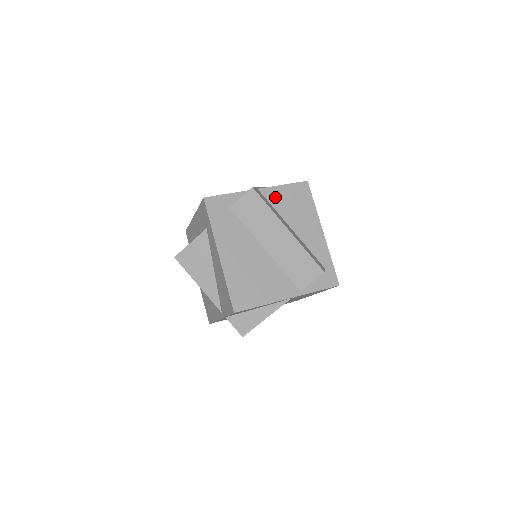
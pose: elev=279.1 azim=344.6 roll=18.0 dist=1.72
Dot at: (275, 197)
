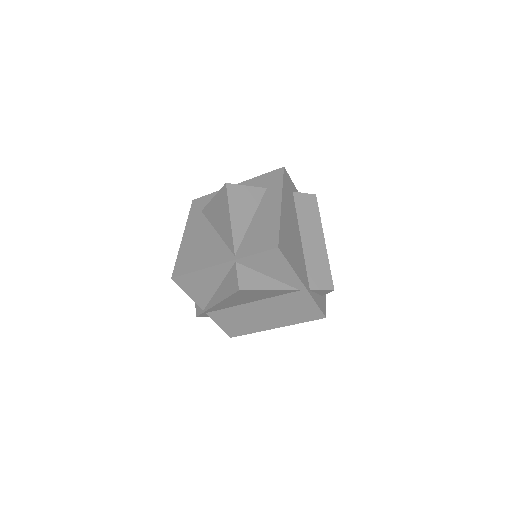
Dot at: occluded
